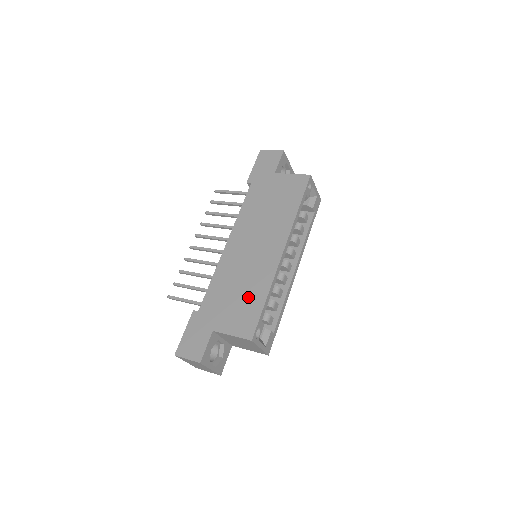
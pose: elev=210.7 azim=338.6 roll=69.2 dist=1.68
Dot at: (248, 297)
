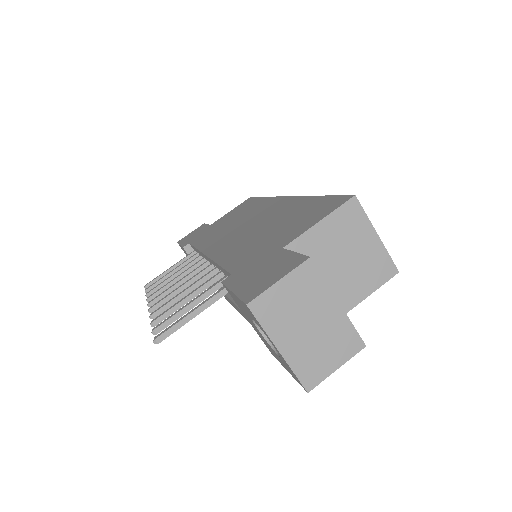
Dot at: (292, 215)
